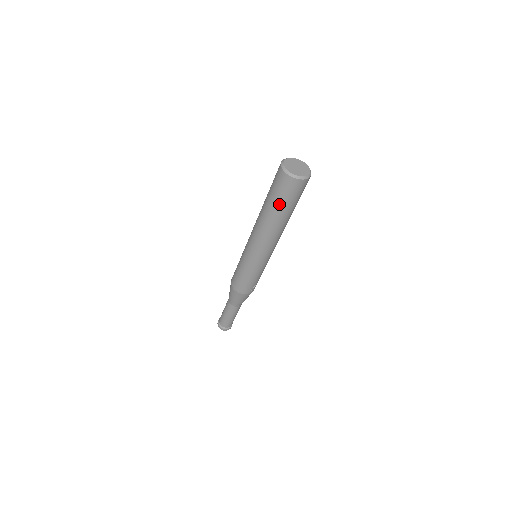
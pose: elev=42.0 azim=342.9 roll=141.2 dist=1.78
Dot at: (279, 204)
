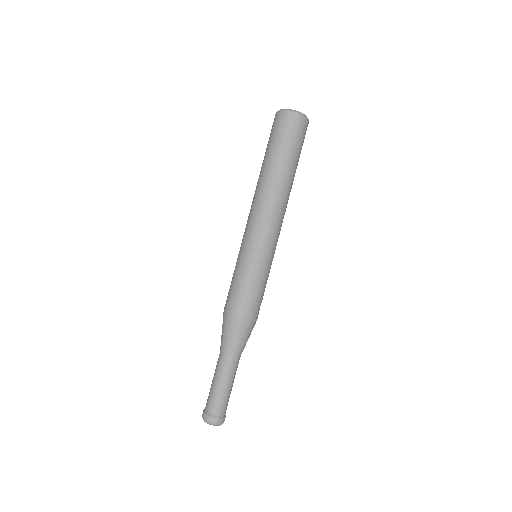
Dot at: (294, 154)
